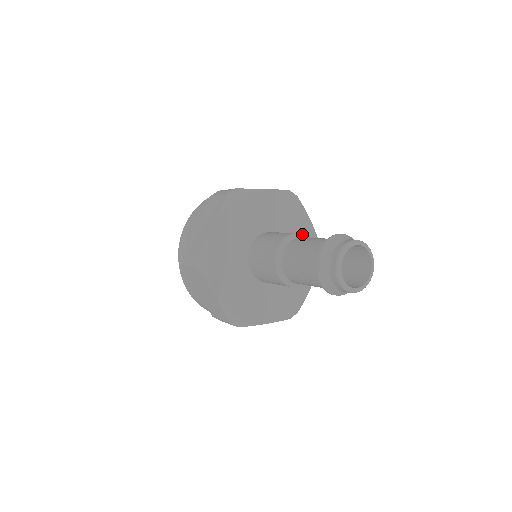
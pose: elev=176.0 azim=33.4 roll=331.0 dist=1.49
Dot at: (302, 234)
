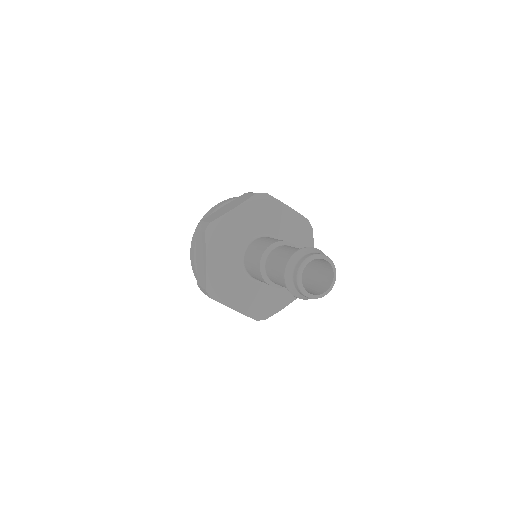
Dot at: (276, 243)
